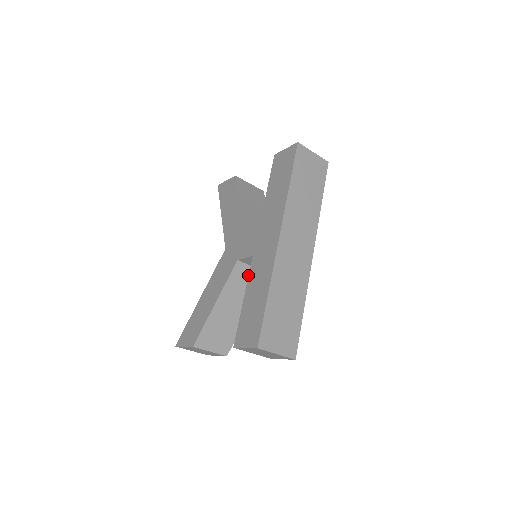
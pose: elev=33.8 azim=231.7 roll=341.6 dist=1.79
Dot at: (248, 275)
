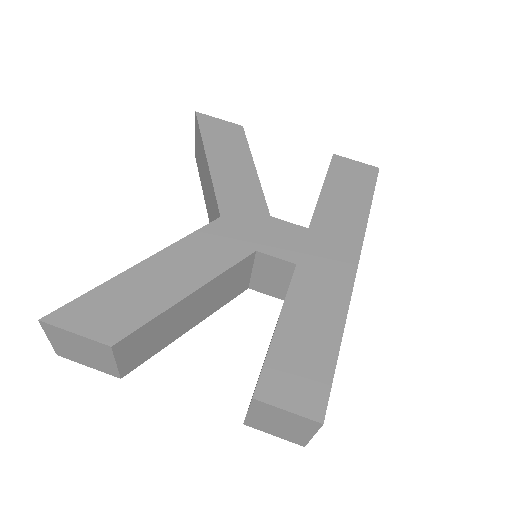
Dot at: (240, 276)
